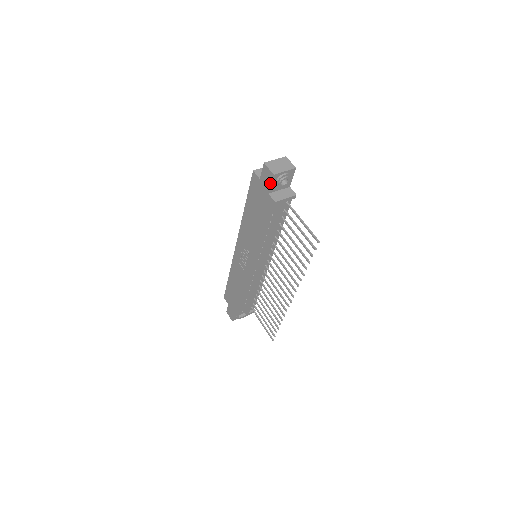
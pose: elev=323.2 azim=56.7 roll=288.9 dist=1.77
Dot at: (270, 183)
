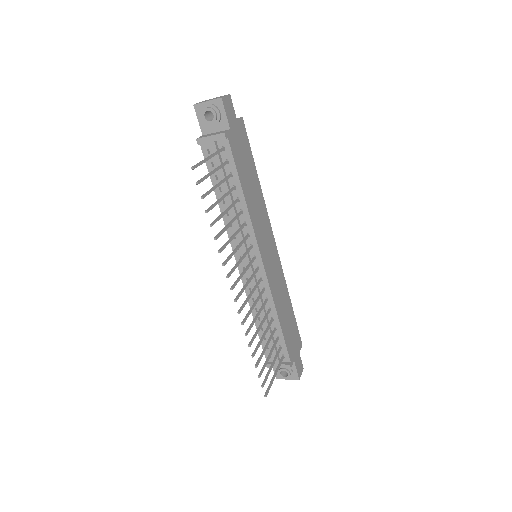
Dot at: (198, 119)
